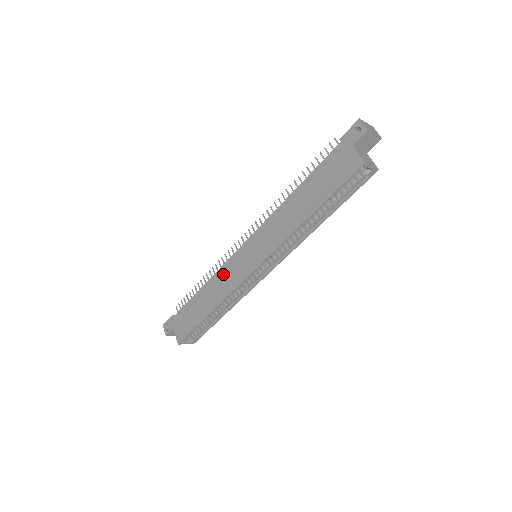
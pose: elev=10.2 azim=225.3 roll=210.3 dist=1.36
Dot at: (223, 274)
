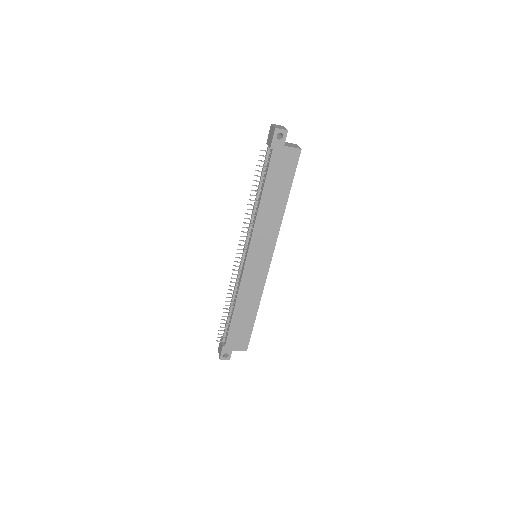
Dot at: (246, 287)
